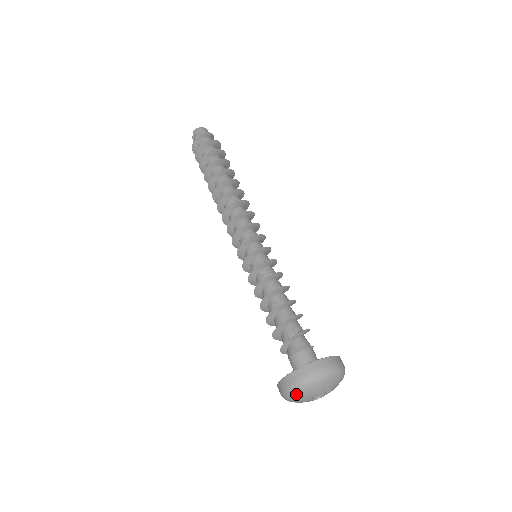
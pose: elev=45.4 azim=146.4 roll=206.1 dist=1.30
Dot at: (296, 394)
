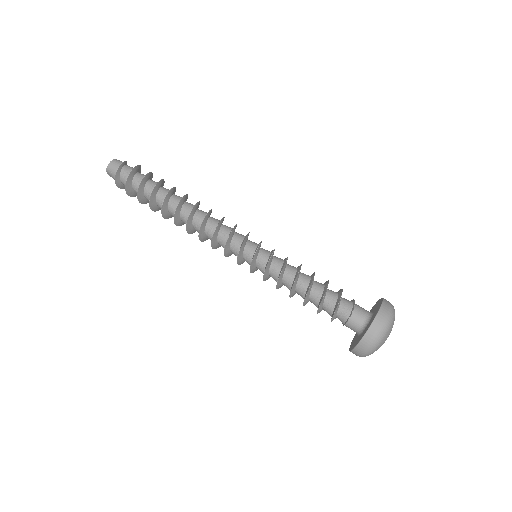
Dot at: occluded
